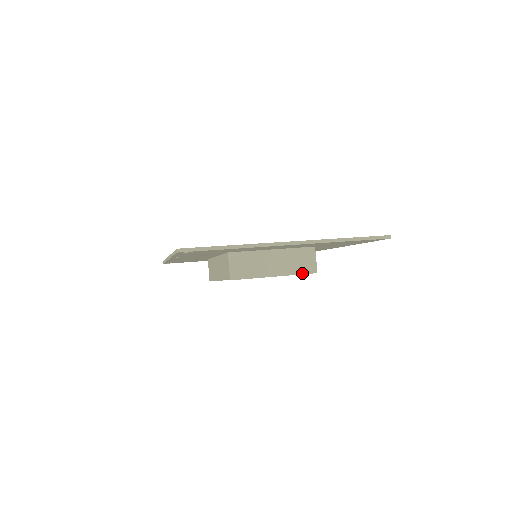
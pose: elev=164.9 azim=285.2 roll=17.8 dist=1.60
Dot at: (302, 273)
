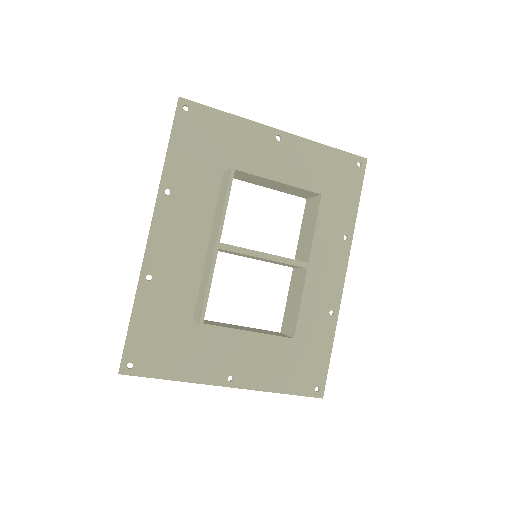
Dot at: (308, 187)
